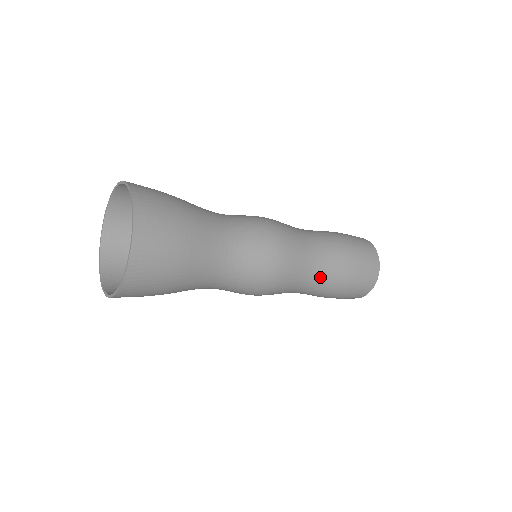
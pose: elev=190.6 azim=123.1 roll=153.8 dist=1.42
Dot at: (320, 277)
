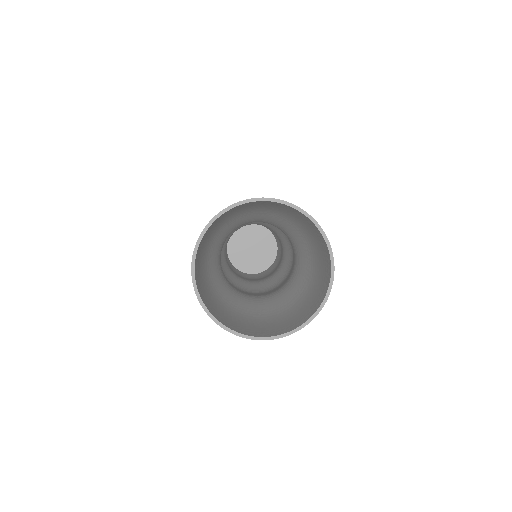
Dot at: occluded
